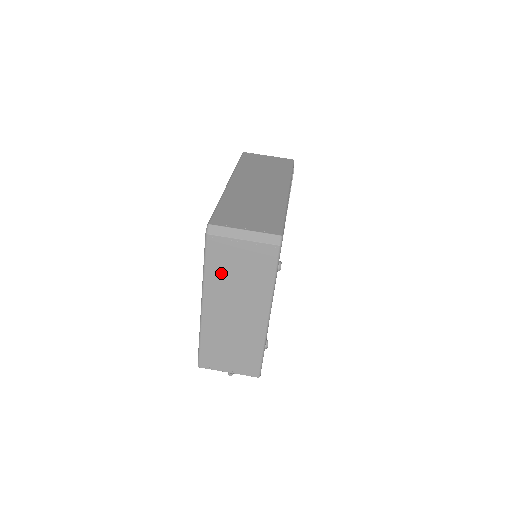
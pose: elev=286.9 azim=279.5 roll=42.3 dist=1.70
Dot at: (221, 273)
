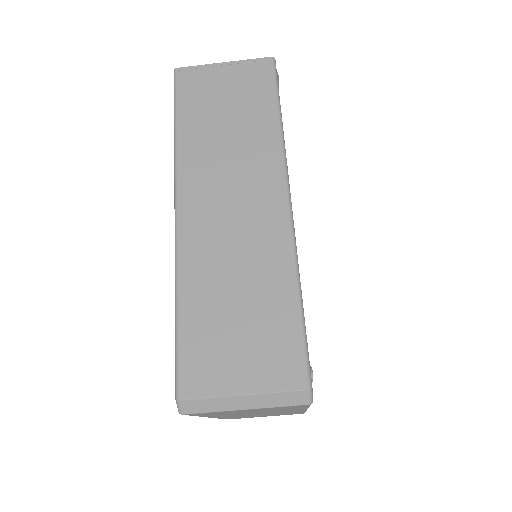
Dot at: (223, 414)
